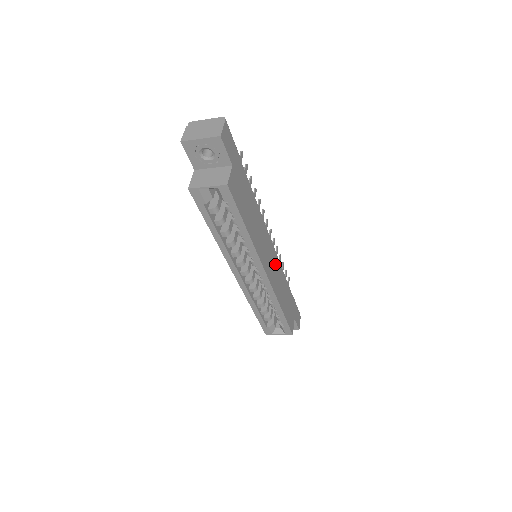
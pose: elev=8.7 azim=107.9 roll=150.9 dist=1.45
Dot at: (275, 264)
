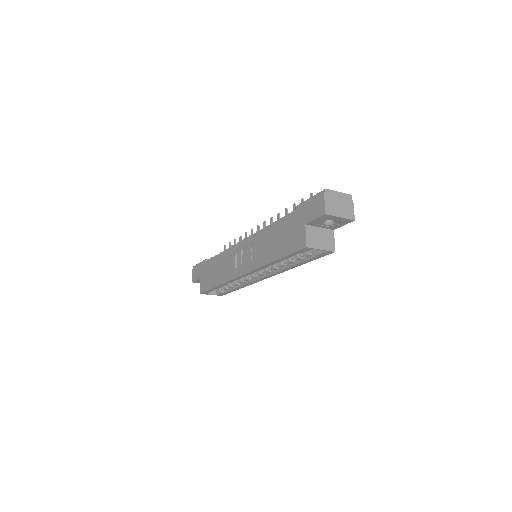
Dot at: occluded
